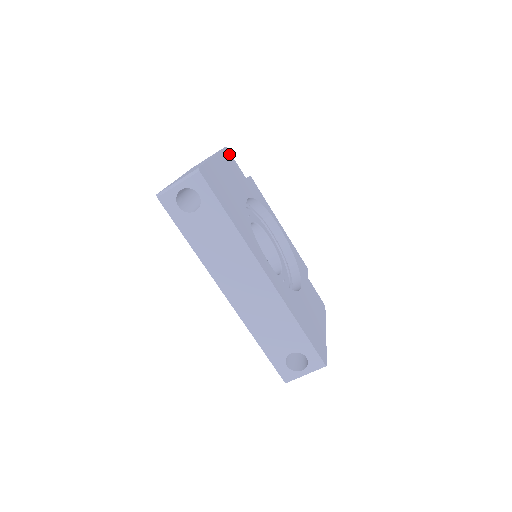
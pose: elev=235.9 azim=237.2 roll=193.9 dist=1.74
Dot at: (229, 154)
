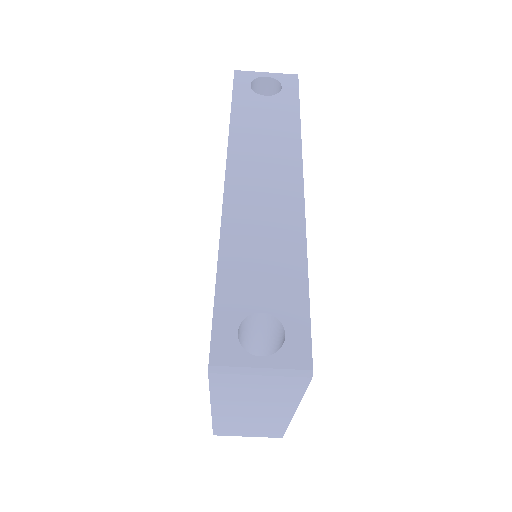
Dot at: occluded
